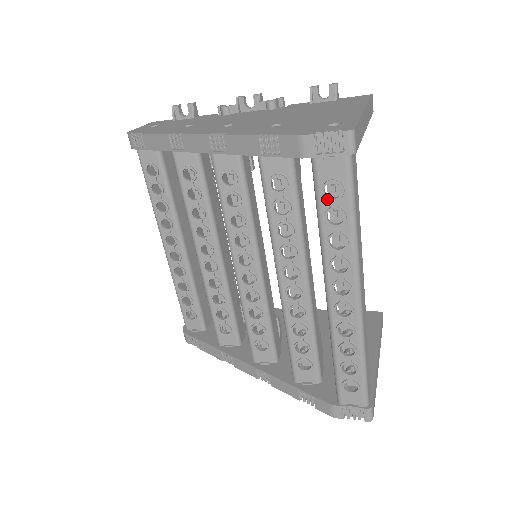
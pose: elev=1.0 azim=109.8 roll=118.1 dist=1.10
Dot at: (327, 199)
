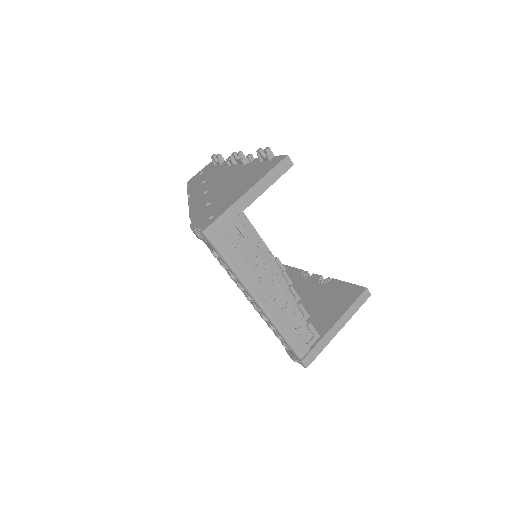
Dot at: (217, 257)
